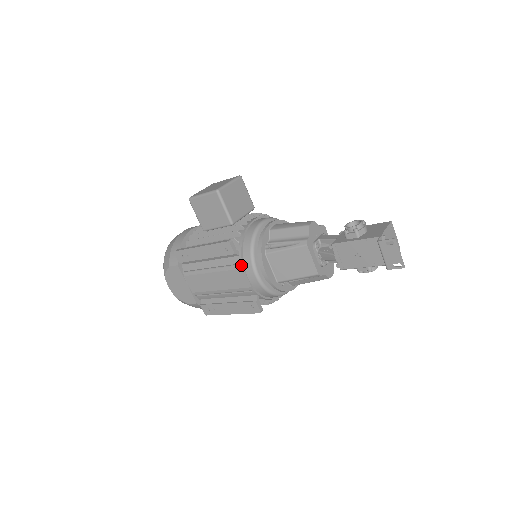
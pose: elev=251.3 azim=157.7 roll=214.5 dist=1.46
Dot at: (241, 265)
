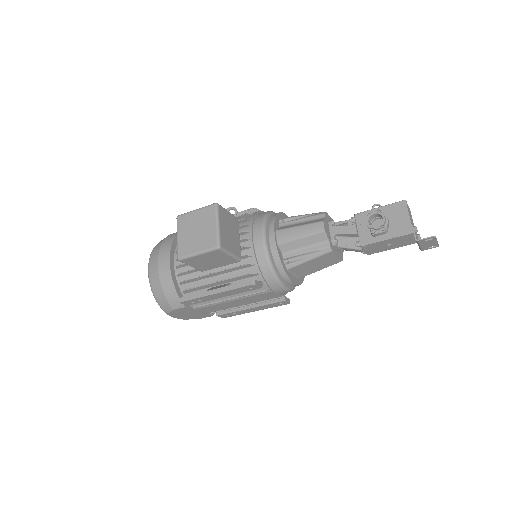
Dot at: (269, 290)
